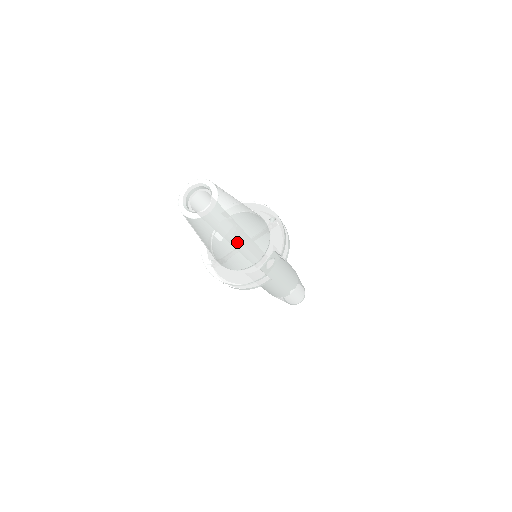
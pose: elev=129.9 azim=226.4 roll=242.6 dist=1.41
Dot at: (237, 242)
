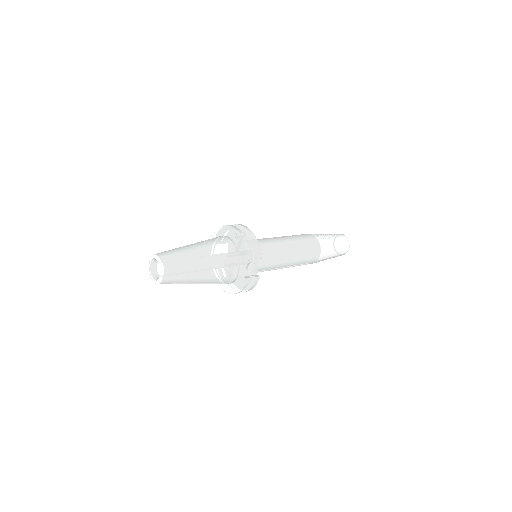
Dot at: (205, 275)
